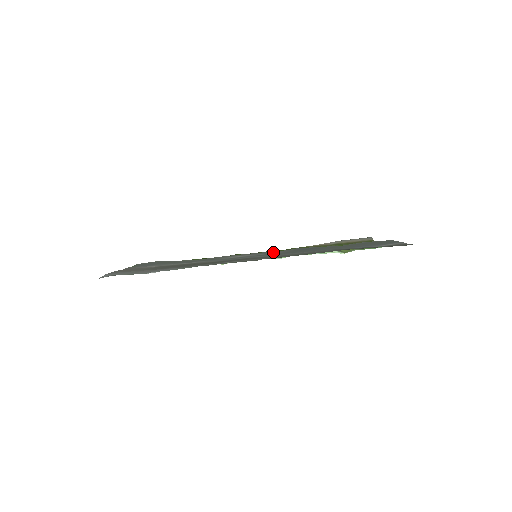
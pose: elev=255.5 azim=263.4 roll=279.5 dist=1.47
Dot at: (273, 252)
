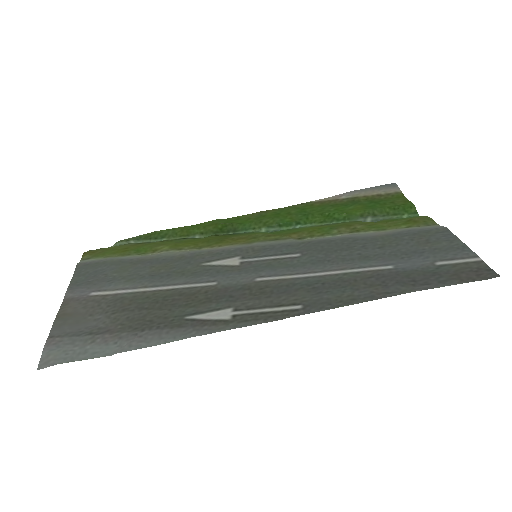
Dot at: (281, 251)
